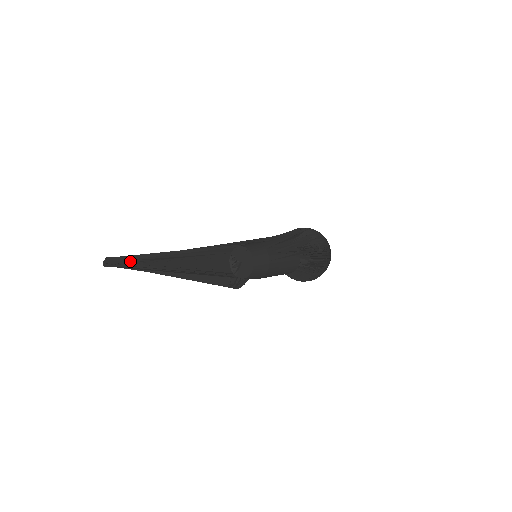
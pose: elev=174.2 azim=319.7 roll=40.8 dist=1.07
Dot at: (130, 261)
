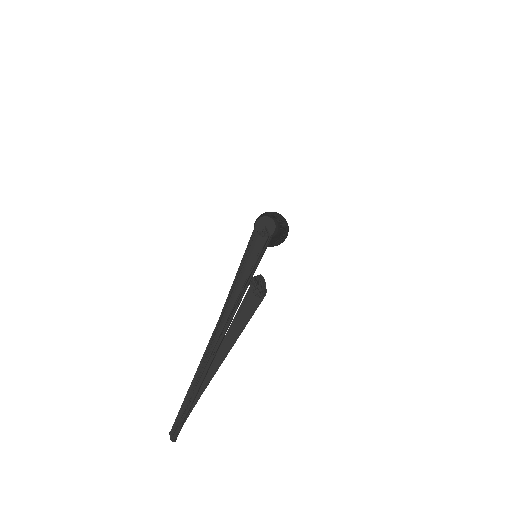
Dot at: (195, 381)
